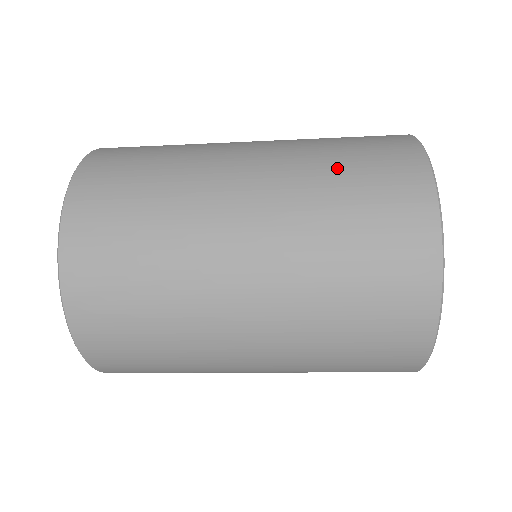
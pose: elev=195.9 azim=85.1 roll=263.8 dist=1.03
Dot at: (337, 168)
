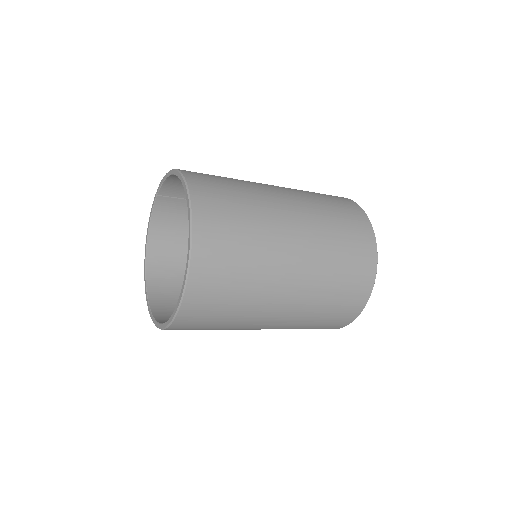
Dot at: (324, 201)
